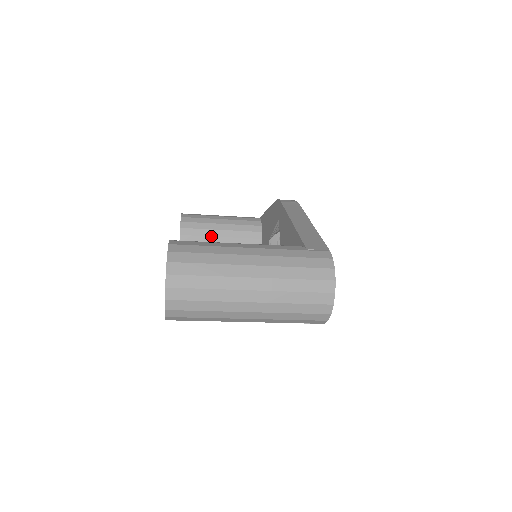
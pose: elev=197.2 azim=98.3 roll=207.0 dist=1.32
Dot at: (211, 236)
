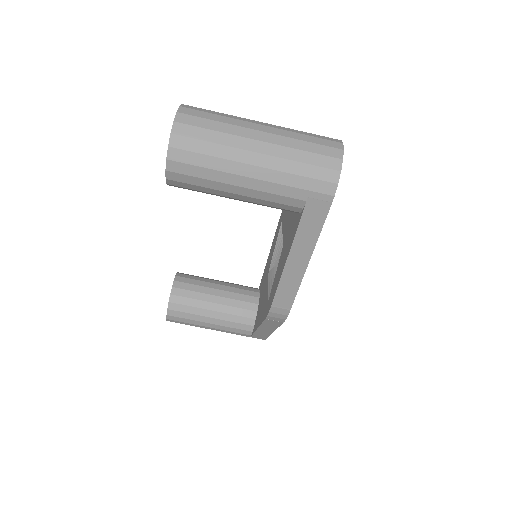
Dot at: (206, 287)
